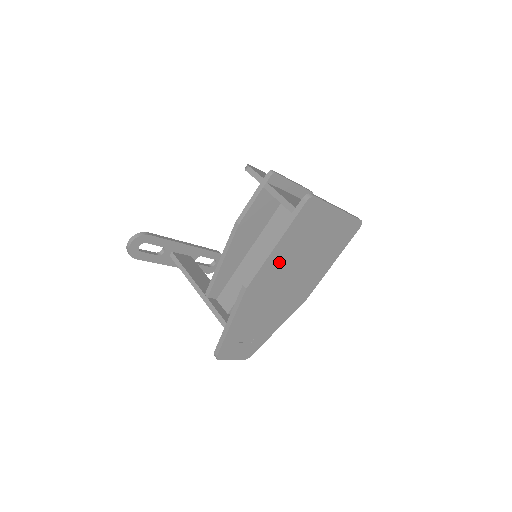
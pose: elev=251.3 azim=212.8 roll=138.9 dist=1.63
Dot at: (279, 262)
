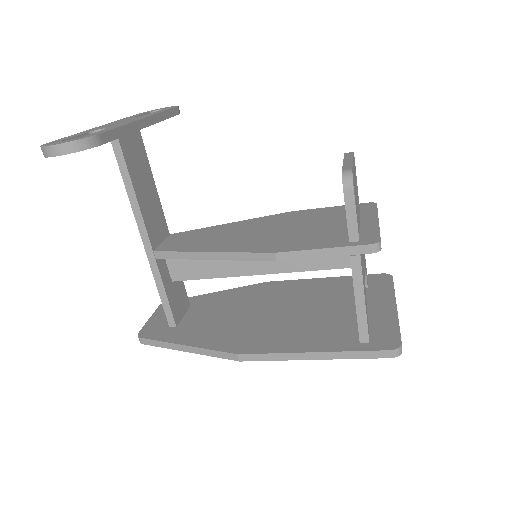
Dot at: occluded
